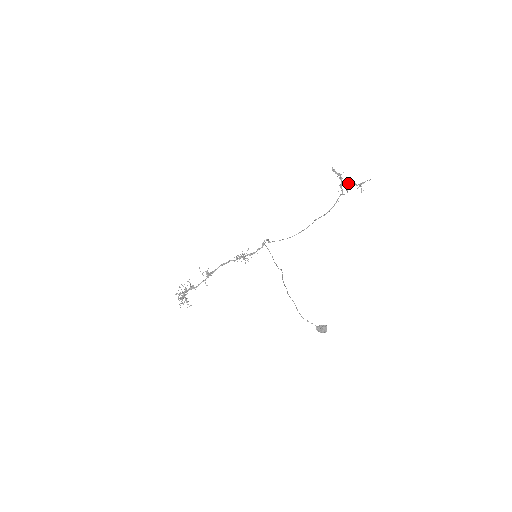
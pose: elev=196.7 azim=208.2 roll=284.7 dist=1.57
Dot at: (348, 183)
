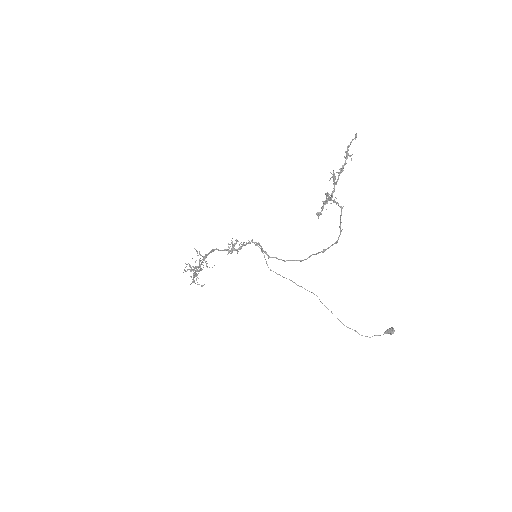
Dot at: (336, 183)
